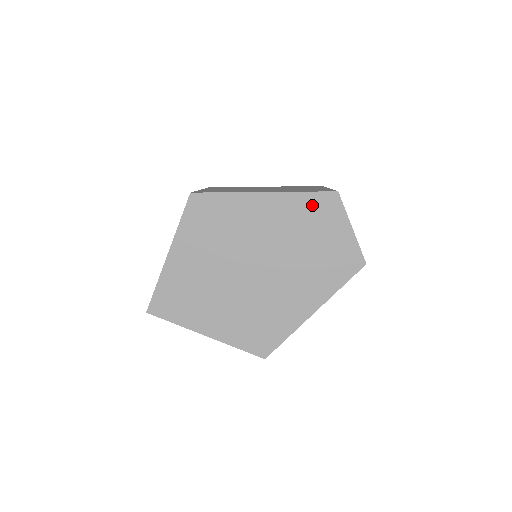
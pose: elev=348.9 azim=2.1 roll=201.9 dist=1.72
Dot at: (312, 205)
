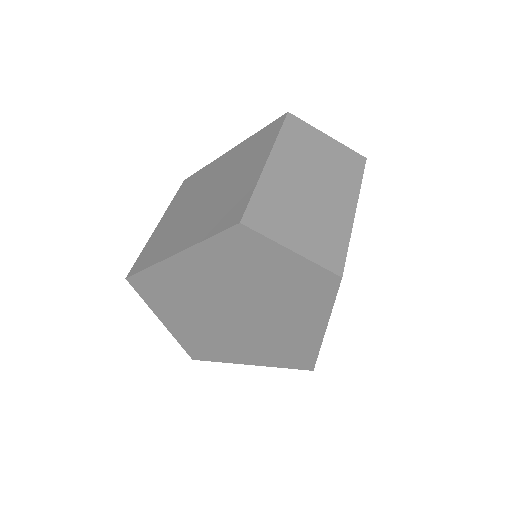
Dot at: (228, 247)
